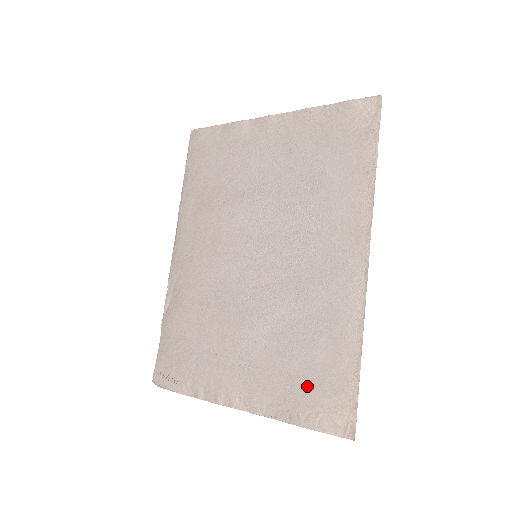
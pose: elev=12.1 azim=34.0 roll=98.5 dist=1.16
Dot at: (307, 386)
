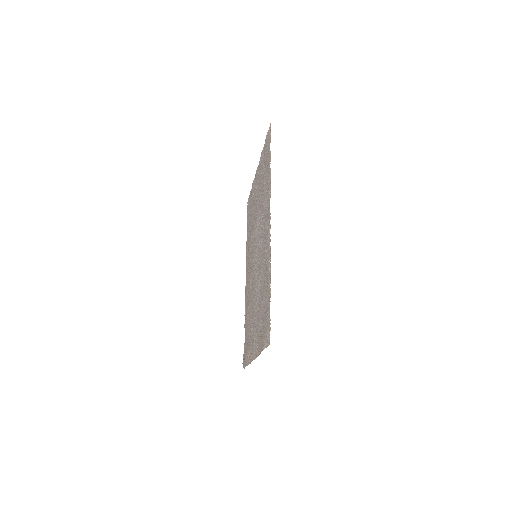
Dot at: (263, 322)
